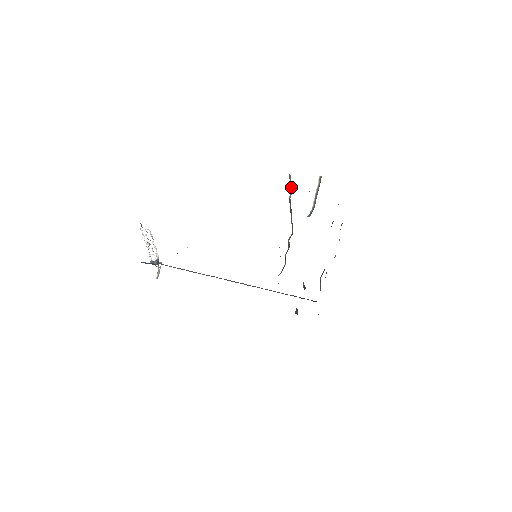
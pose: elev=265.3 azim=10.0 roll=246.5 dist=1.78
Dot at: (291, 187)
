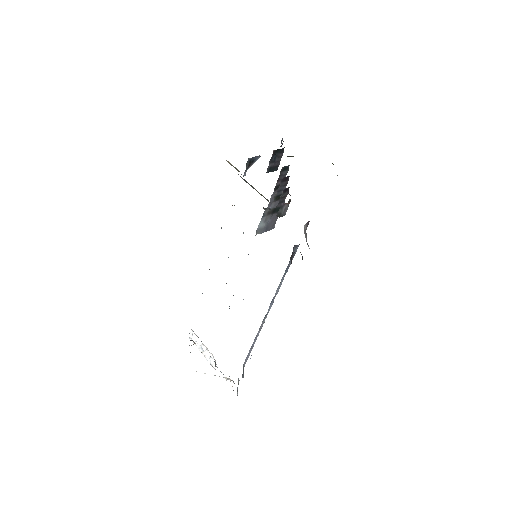
Dot at: (236, 168)
